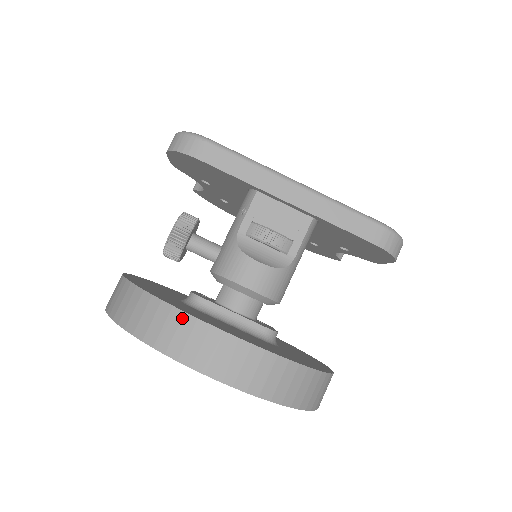
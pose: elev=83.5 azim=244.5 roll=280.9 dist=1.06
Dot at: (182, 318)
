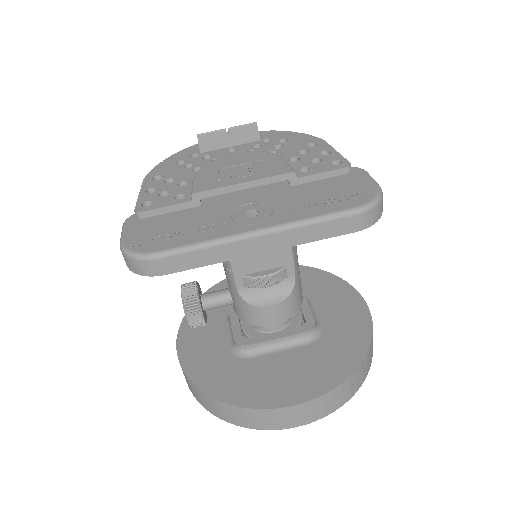
Dot at: (255, 412)
